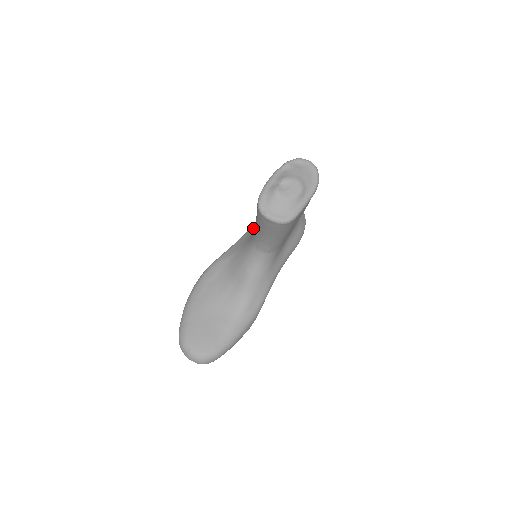
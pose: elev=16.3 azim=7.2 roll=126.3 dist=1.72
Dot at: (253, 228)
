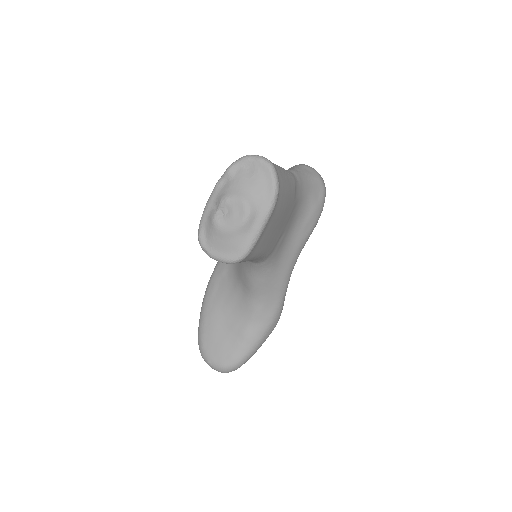
Dot at: occluded
